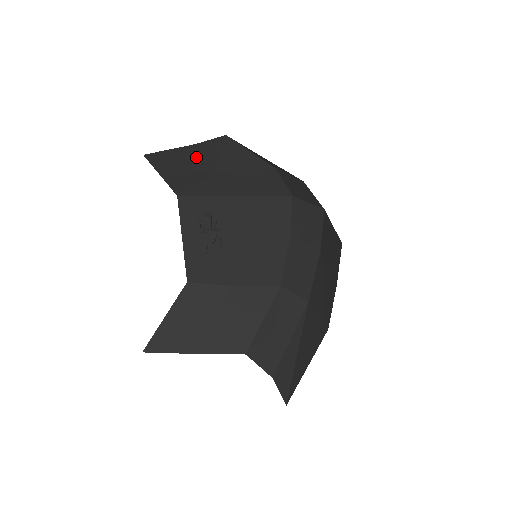
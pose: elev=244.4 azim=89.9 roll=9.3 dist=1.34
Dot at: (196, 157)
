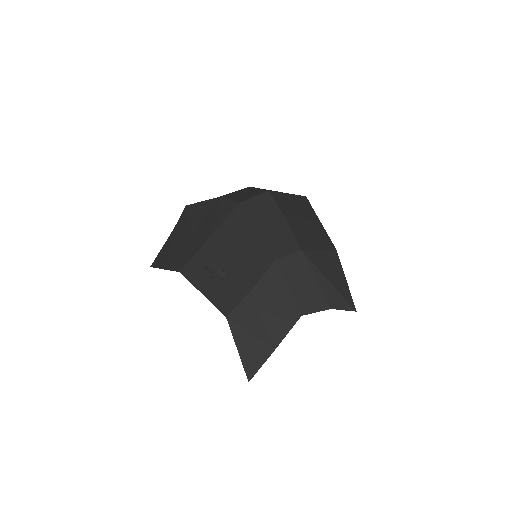
Dot at: (178, 236)
